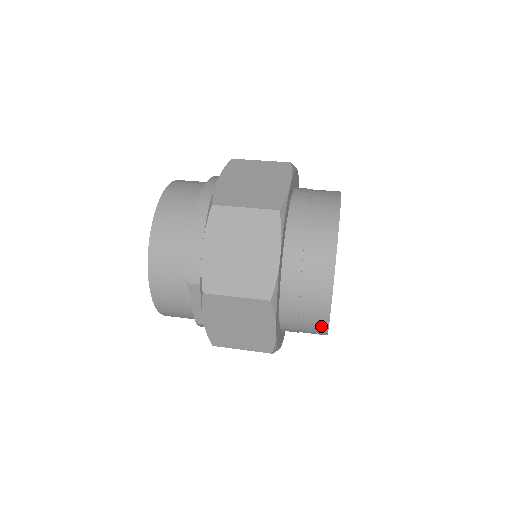
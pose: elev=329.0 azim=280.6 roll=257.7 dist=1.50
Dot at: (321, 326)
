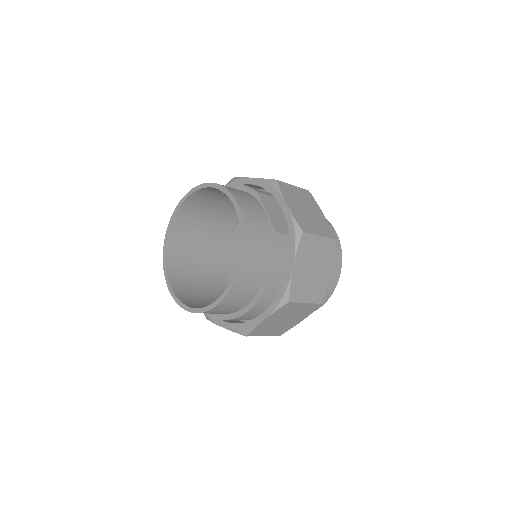
Dot at: (336, 238)
